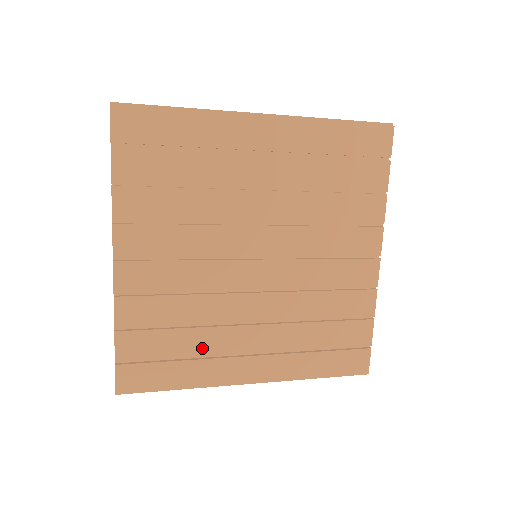
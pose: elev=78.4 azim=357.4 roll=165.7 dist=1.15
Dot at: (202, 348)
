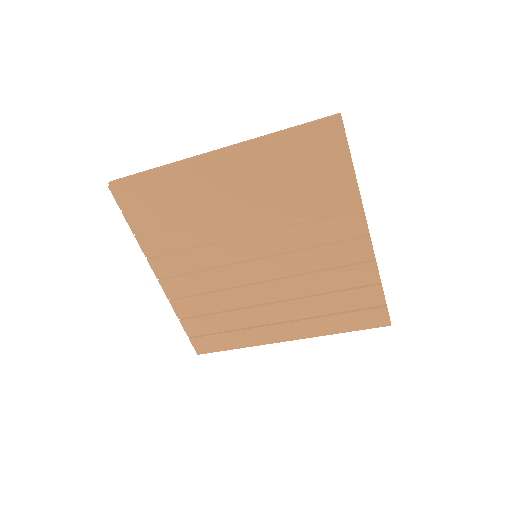
Dot at: (241, 323)
